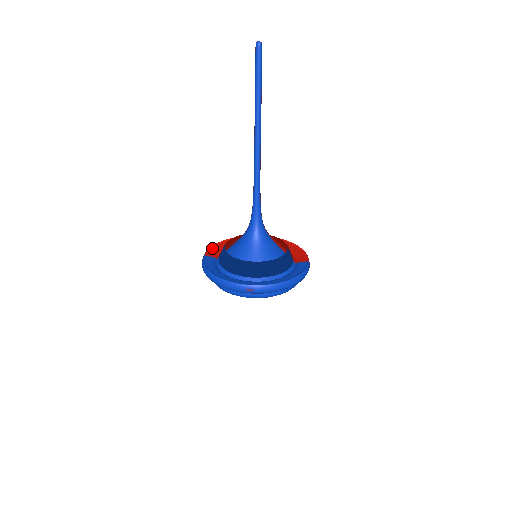
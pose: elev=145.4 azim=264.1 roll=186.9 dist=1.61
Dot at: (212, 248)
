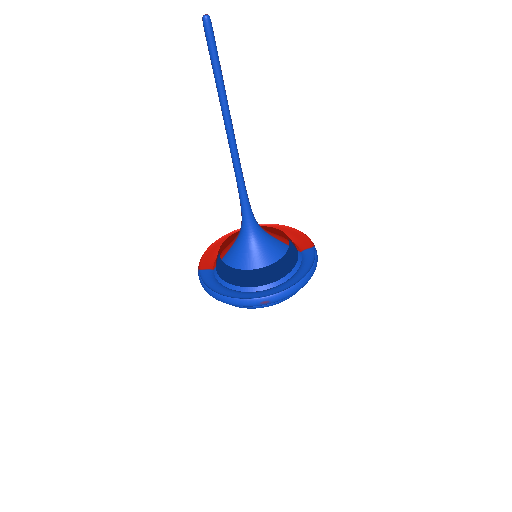
Dot at: (203, 258)
